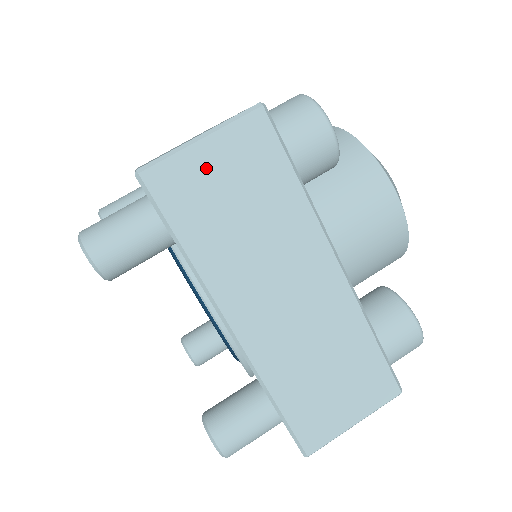
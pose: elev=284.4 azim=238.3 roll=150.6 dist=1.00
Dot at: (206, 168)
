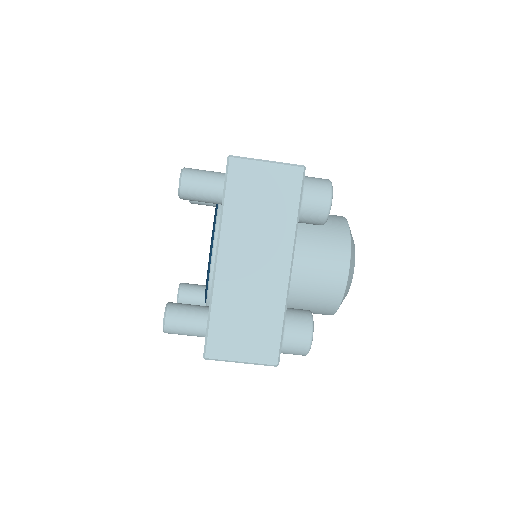
Dot at: (260, 176)
